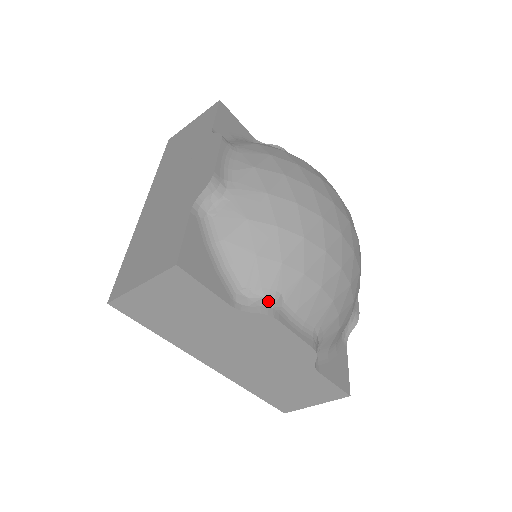
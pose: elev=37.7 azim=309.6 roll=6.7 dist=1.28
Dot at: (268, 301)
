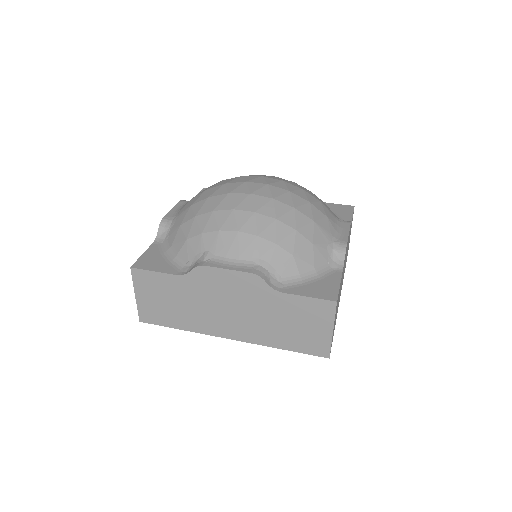
Dot at: (201, 260)
